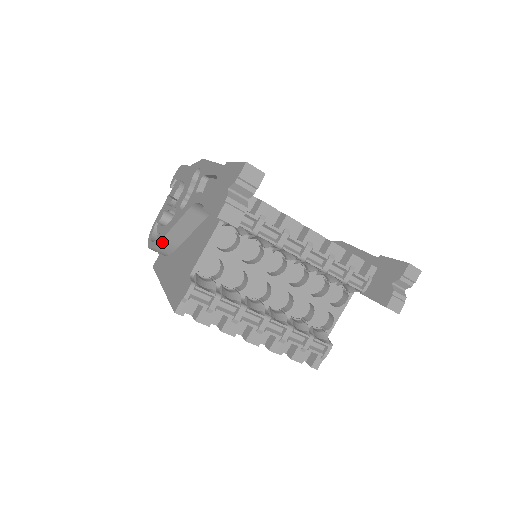
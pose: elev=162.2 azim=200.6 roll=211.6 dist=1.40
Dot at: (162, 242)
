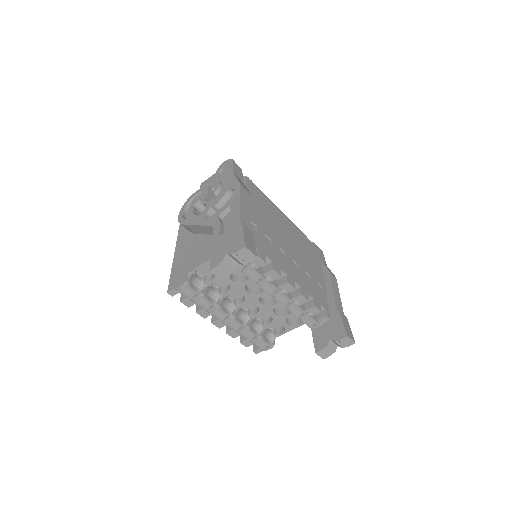
Dot at: (186, 226)
